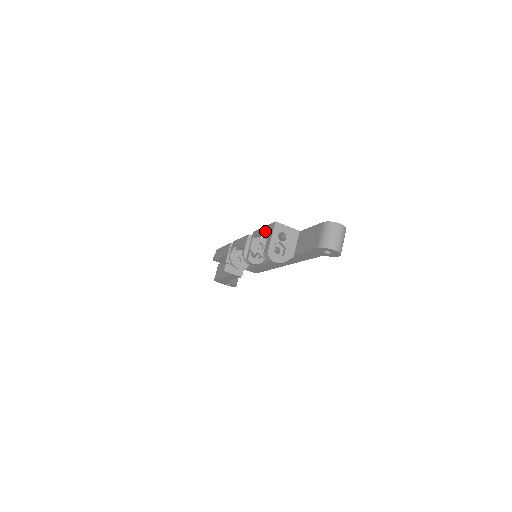
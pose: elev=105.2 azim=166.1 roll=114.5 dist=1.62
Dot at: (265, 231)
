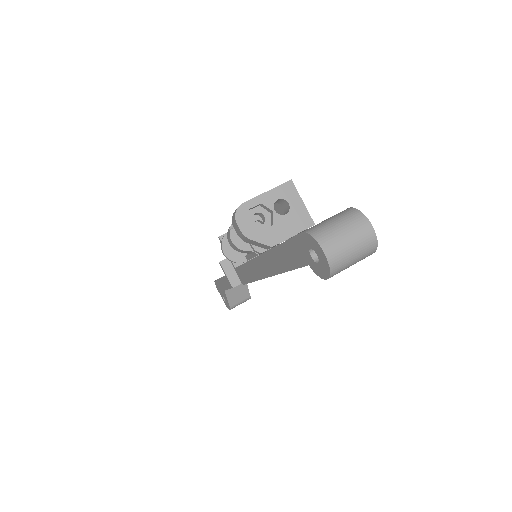
Dot at: occluded
